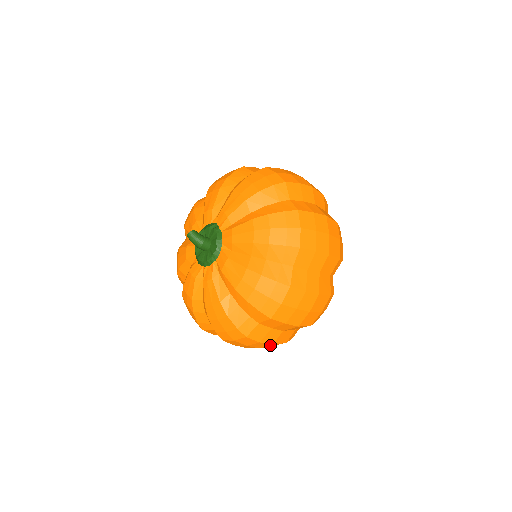
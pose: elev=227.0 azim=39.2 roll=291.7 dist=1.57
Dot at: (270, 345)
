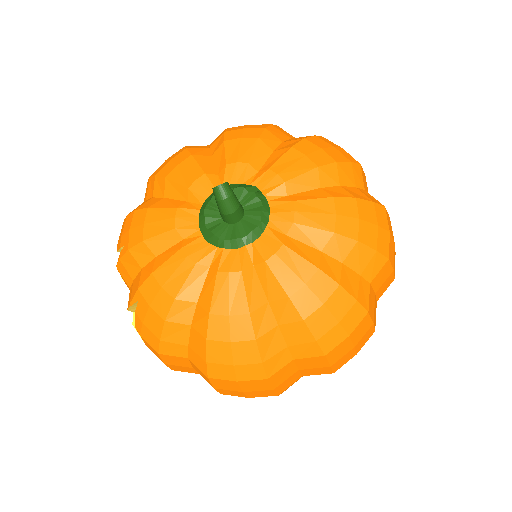
Dot at: (274, 395)
